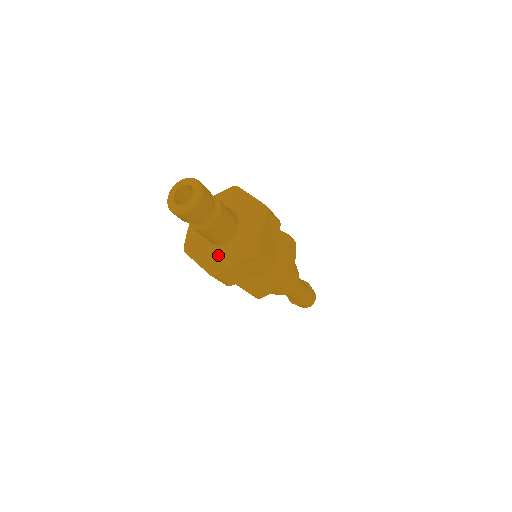
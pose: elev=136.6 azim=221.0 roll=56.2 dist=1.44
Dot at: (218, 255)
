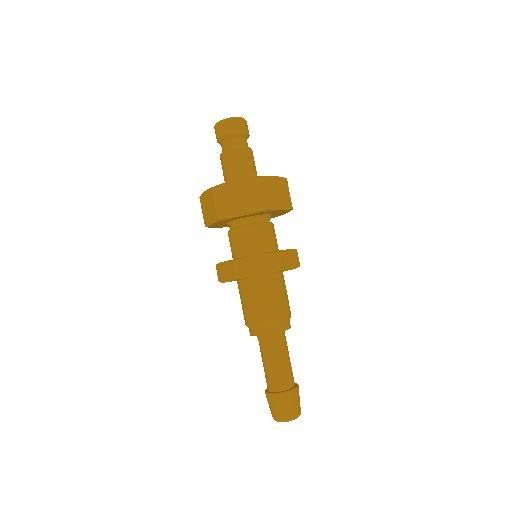
Dot at: occluded
